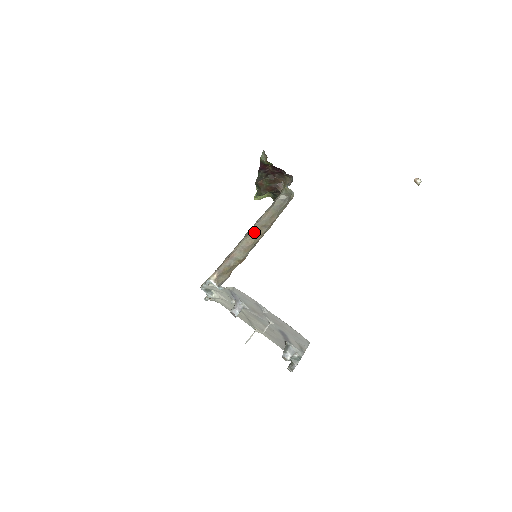
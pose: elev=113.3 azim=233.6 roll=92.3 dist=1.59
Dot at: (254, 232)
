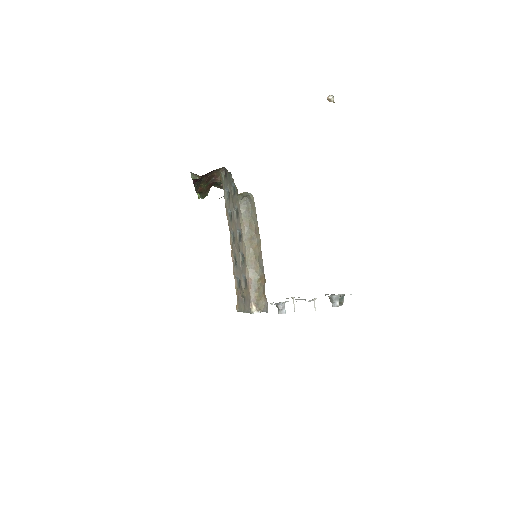
Dot at: (249, 249)
